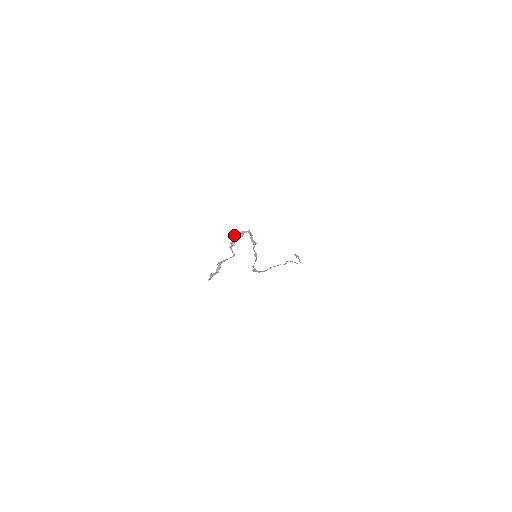
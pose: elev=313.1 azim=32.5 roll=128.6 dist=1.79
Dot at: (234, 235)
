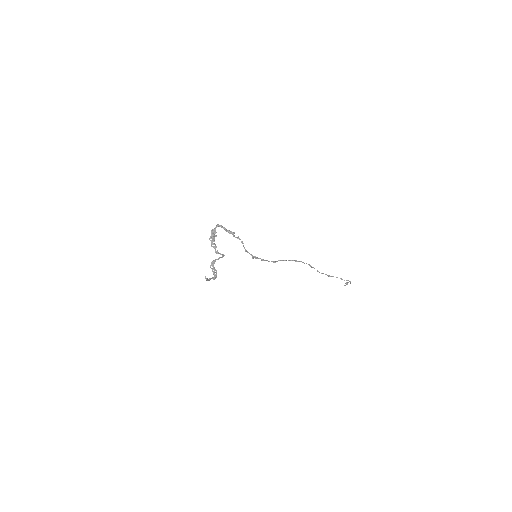
Dot at: (209, 238)
